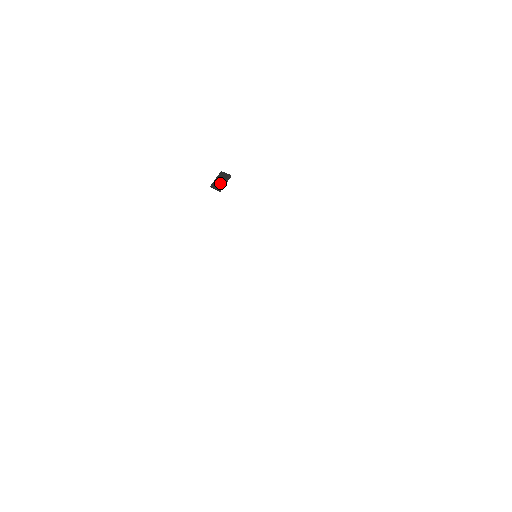
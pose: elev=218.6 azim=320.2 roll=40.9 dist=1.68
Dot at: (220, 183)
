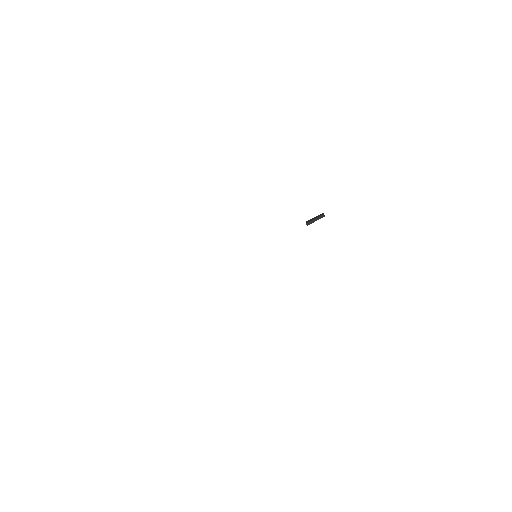
Dot at: (312, 219)
